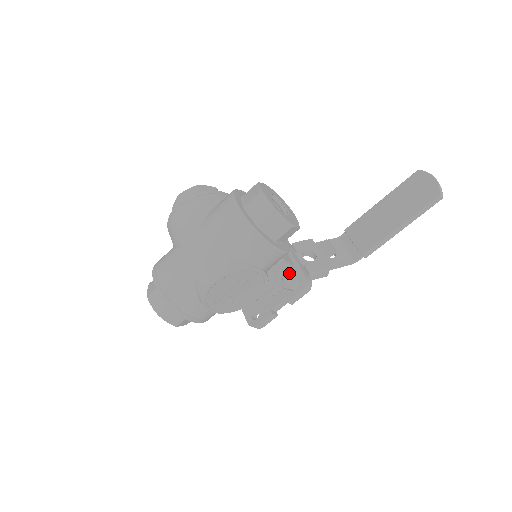
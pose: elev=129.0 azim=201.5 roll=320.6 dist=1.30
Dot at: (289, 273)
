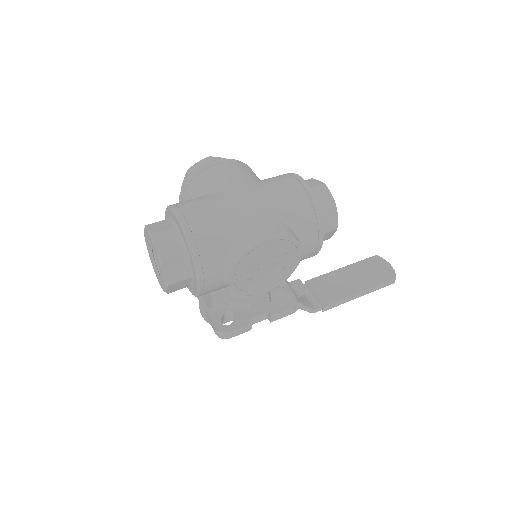
Dot at: (281, 287)
